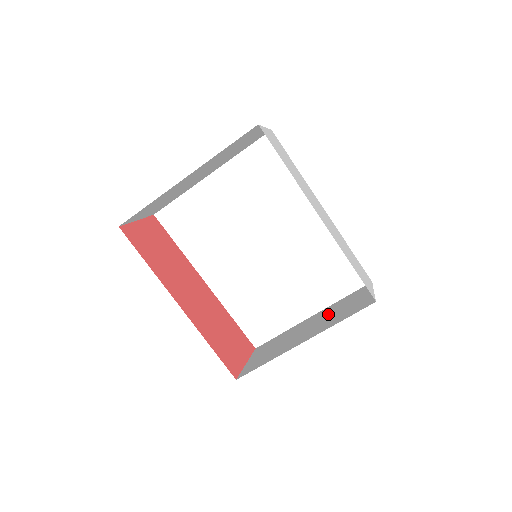
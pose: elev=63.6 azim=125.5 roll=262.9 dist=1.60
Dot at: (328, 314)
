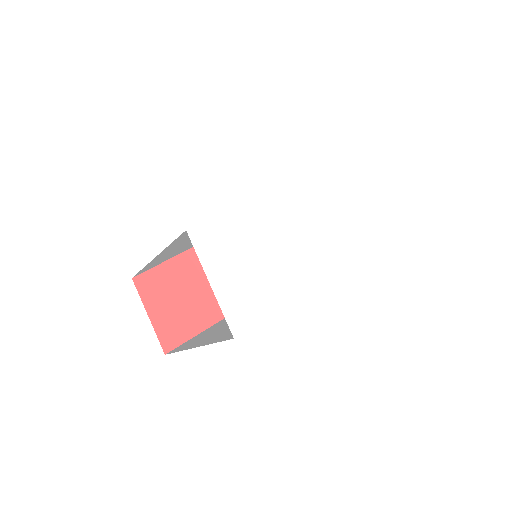
Dot at: occluded
